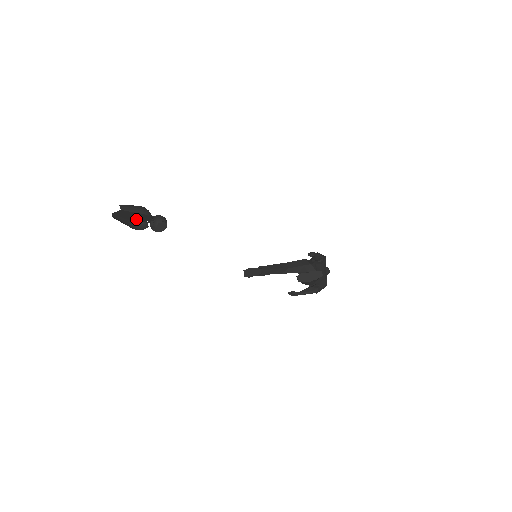
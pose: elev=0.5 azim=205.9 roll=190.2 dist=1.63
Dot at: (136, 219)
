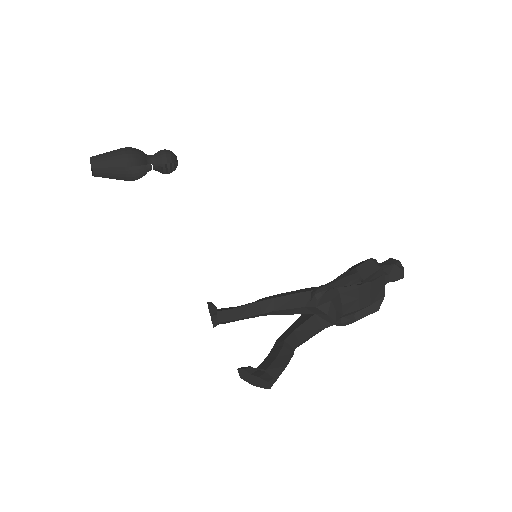
Dot at: occluded
